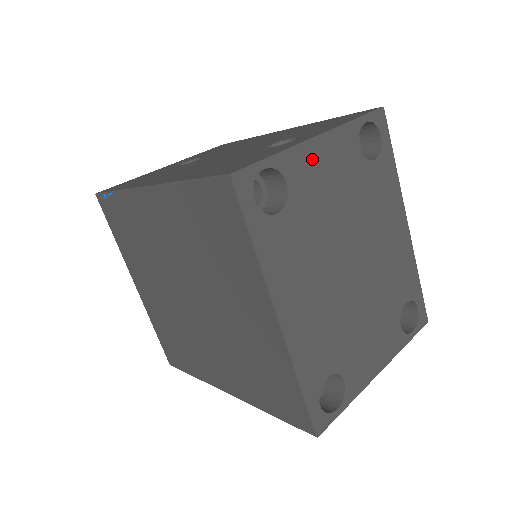
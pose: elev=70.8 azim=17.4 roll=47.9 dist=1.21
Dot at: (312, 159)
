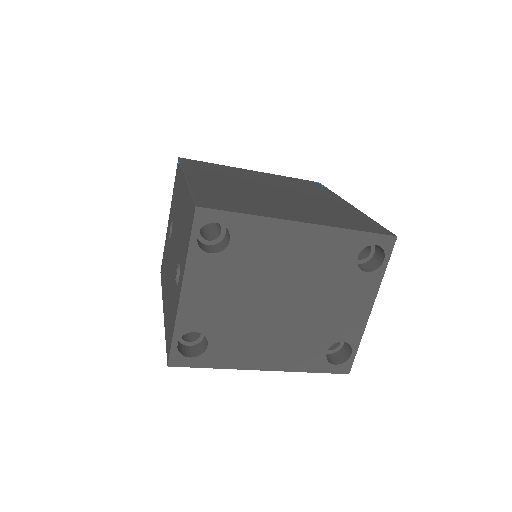
Dot at: (193, 305)
